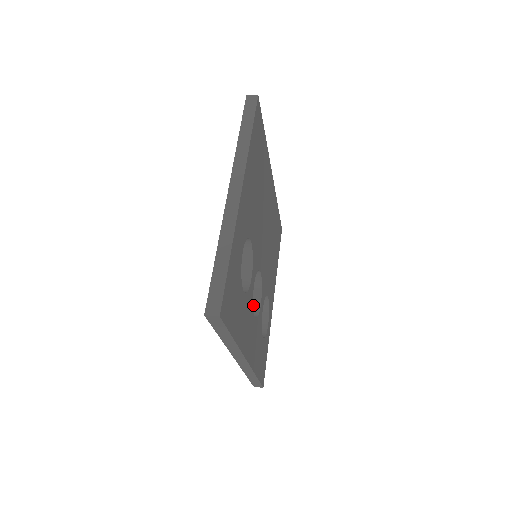
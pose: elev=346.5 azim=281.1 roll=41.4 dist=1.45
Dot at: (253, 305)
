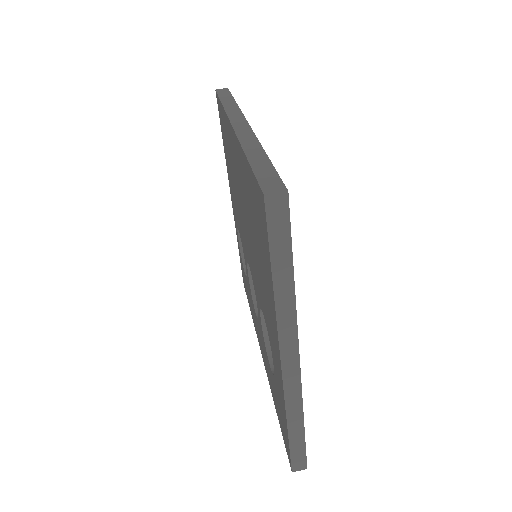
Dot at: occluded
